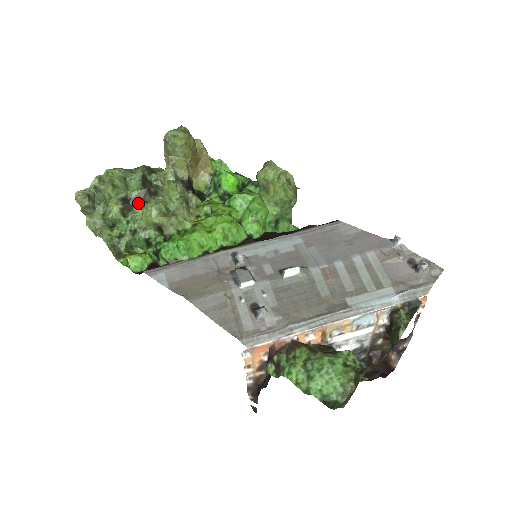
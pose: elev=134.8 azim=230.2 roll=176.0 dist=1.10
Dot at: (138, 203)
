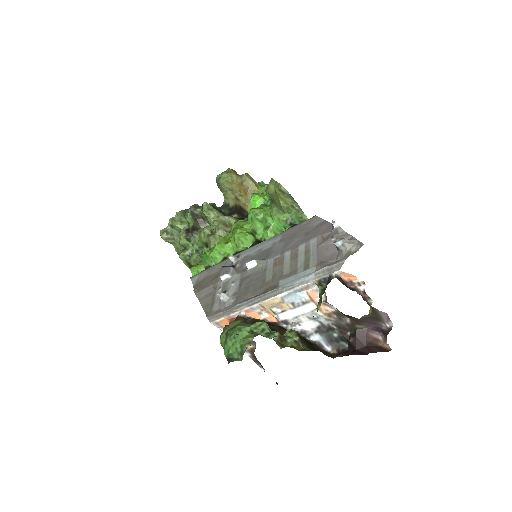
Dot at: (194, 231)
